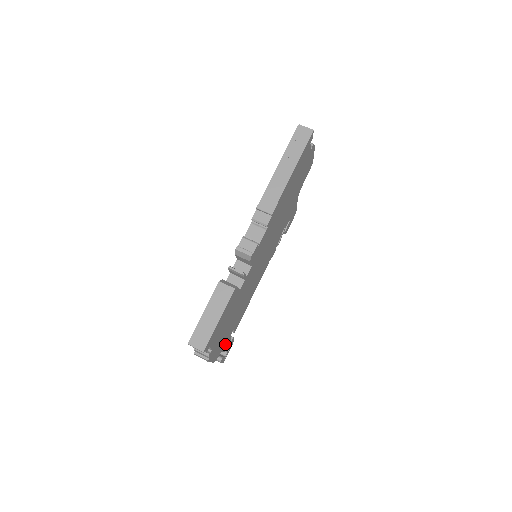
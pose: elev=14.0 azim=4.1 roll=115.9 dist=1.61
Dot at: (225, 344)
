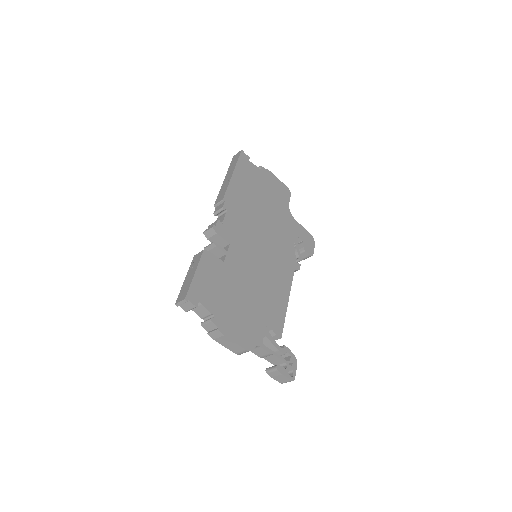
Dot at: (262, 339)
